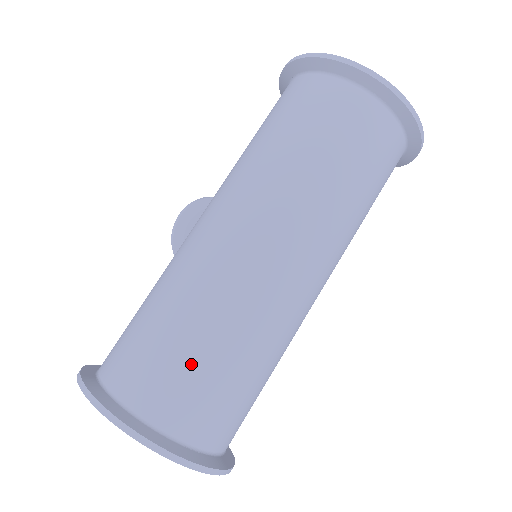
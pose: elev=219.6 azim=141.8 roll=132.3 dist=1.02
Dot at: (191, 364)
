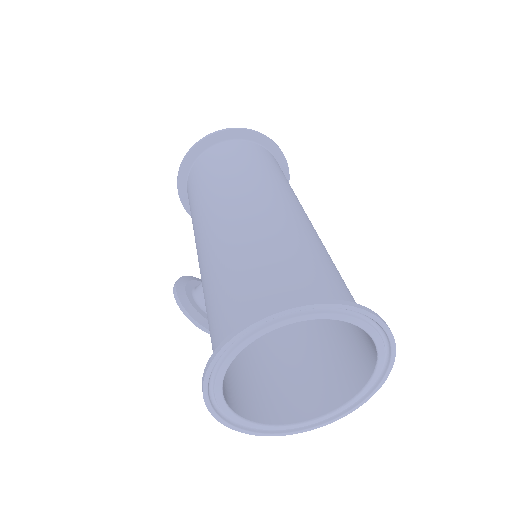
Dot at: (290, 264)
